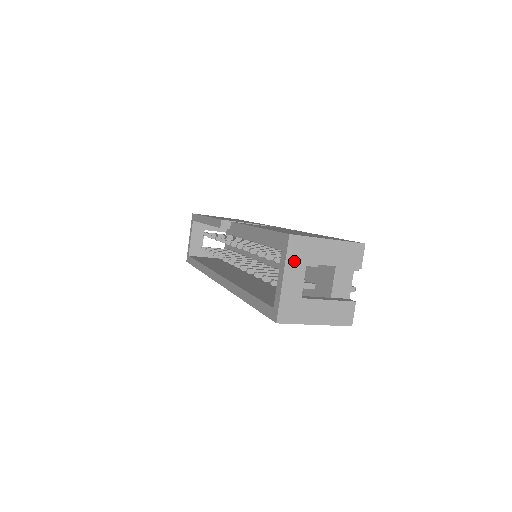
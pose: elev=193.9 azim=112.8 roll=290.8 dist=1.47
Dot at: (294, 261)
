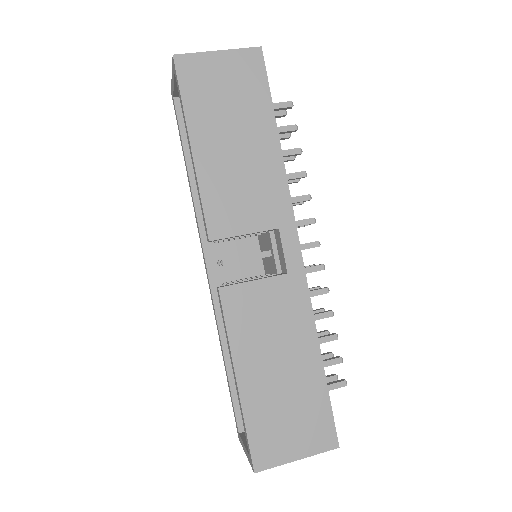
Dot at: occluded
